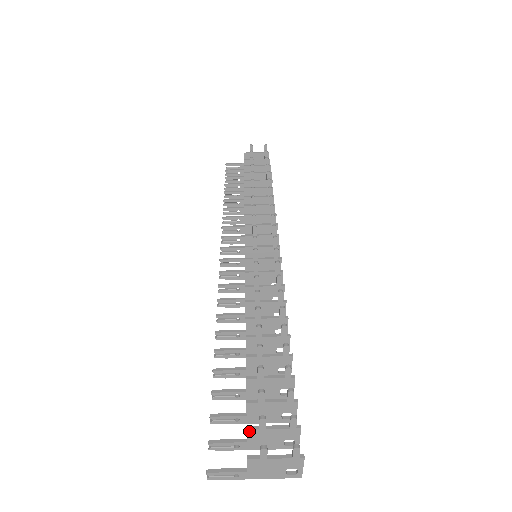
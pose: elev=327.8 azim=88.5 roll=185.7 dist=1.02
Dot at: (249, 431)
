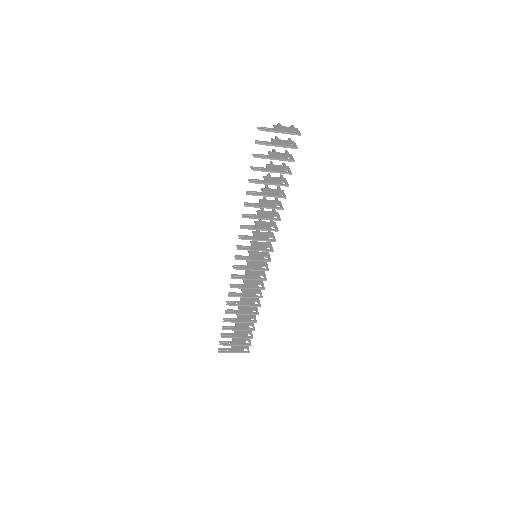
Dot at: (272, 139)
